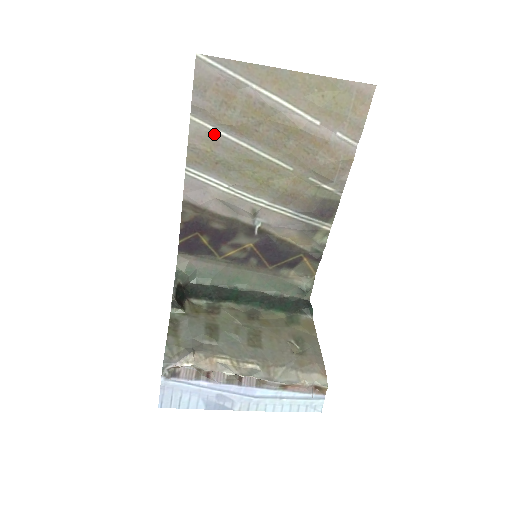
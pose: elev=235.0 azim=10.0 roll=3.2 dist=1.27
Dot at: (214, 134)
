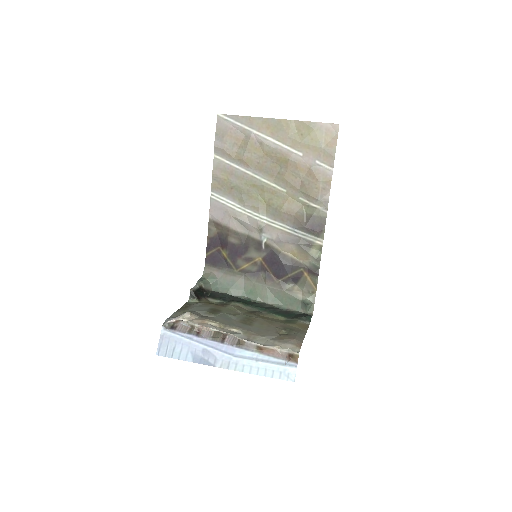
Dot at: (229, 167)
